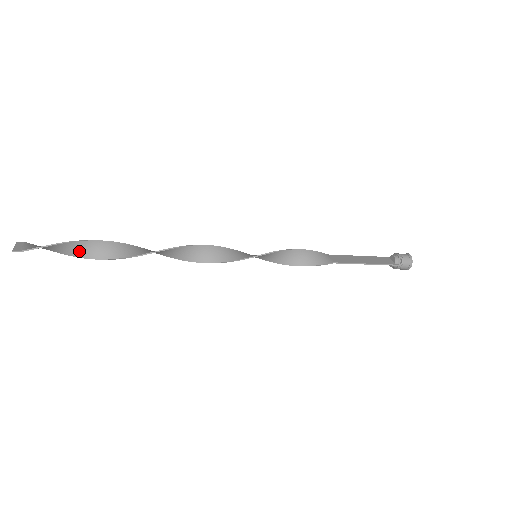
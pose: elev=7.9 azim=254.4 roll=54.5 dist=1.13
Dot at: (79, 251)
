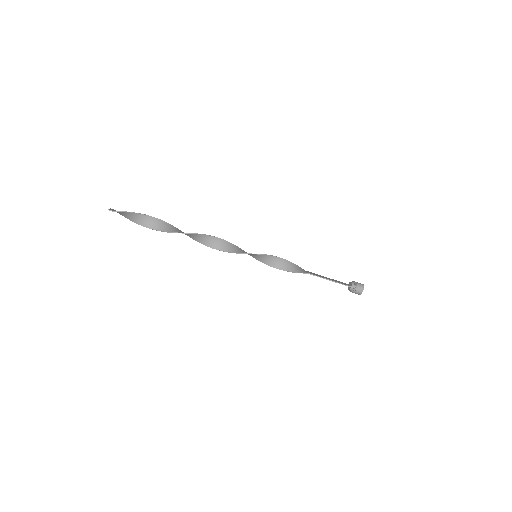
Dot at: (146, 222)
